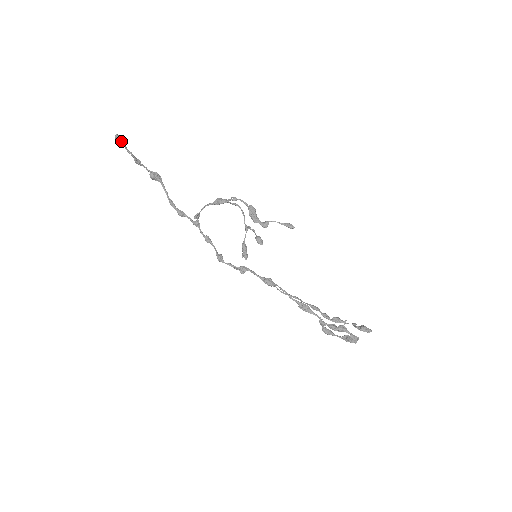
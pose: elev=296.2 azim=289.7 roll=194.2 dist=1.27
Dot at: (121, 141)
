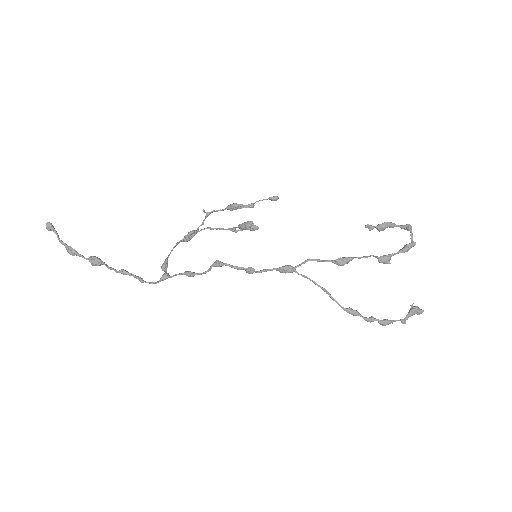
Dot at: (53, 228)
